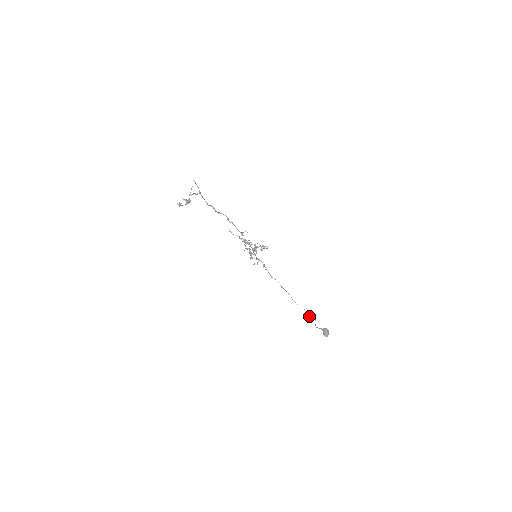
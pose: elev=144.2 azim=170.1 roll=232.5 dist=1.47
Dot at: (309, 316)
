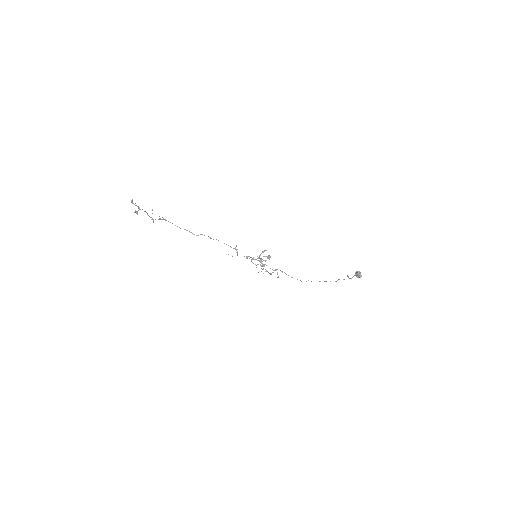
Dot at: (344, 279)
